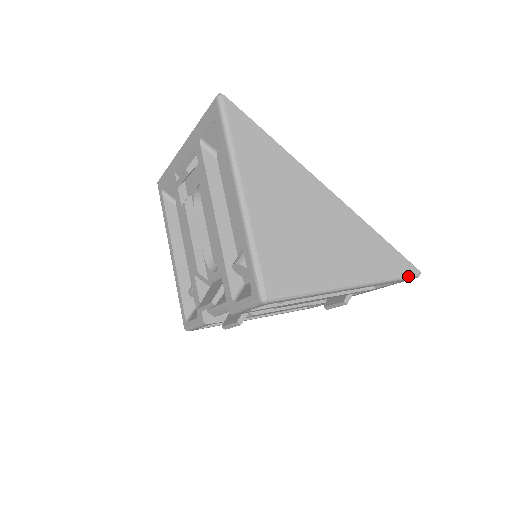
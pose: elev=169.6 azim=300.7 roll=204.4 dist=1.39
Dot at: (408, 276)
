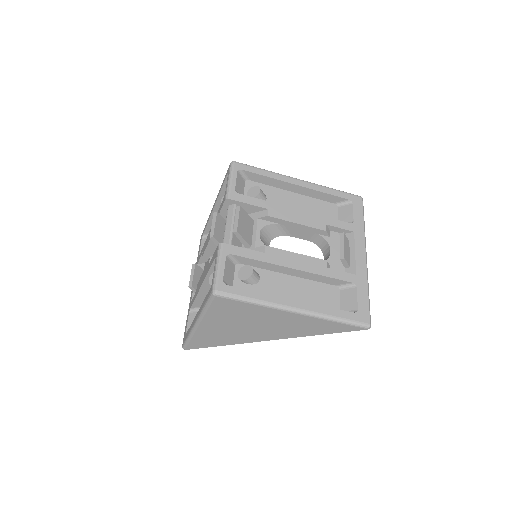
Dot at: (349, 194)
